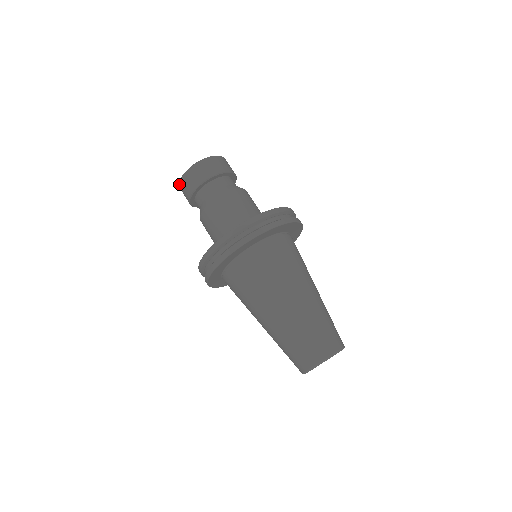
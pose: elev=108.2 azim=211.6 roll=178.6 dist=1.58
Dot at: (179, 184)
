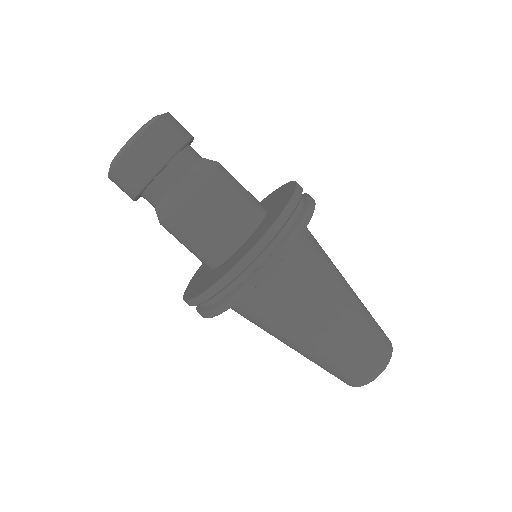
Dot at: occluded
